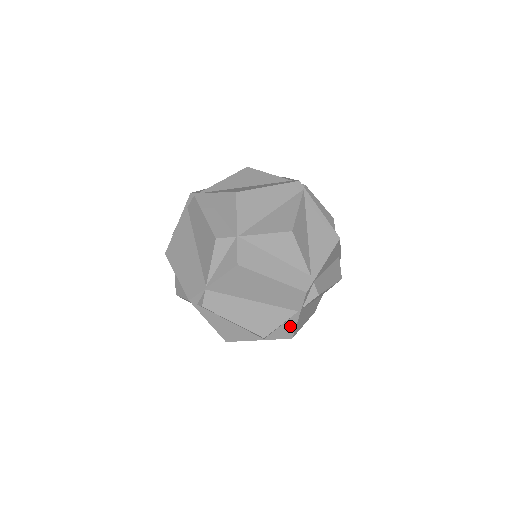
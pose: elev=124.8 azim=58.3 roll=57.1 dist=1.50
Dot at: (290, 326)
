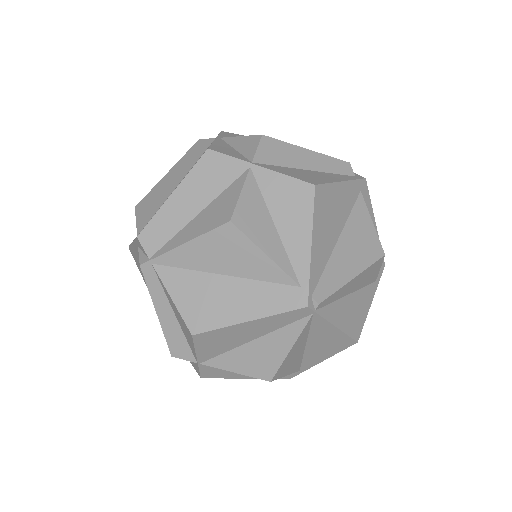
Dot at: occluded
